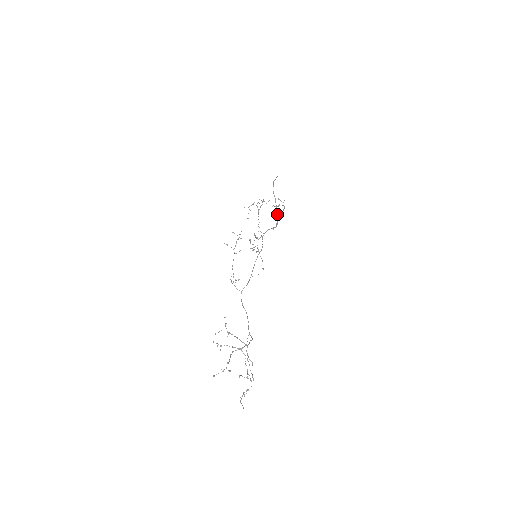
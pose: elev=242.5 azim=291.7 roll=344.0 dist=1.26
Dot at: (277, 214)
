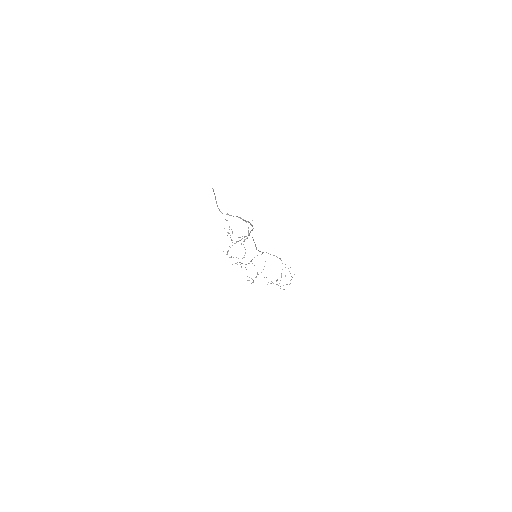
Dot at: (246, 222)
